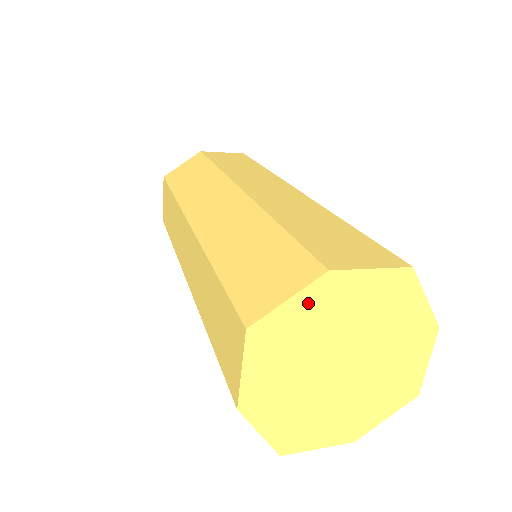
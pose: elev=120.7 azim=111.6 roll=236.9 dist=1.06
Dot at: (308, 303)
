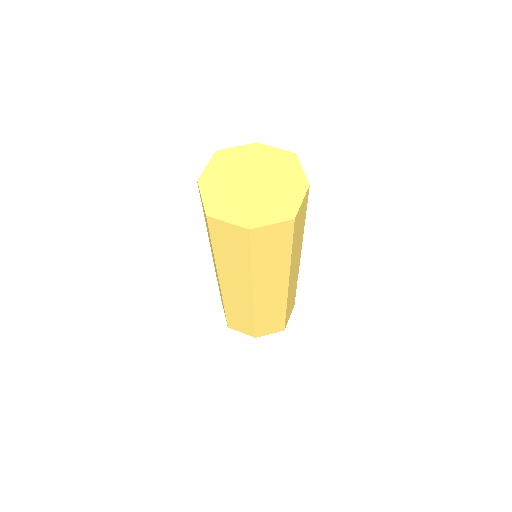
Dot at: (244, 151)
